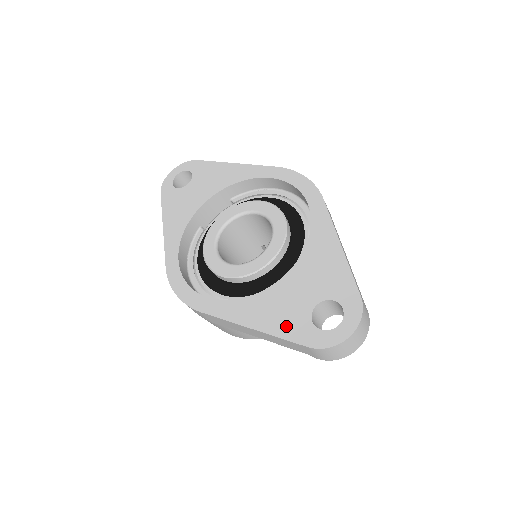
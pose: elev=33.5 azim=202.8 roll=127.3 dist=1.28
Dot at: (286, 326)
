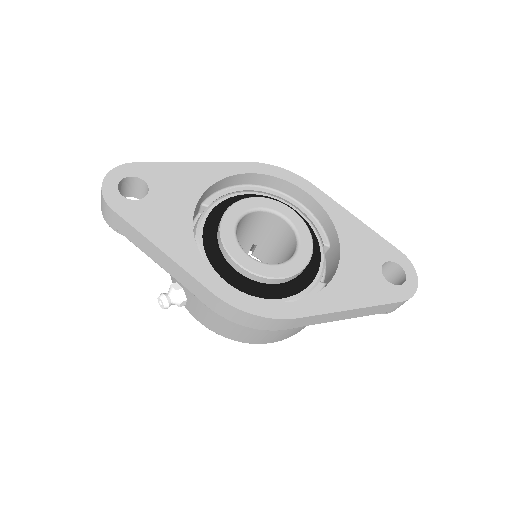
Dot at: (376, 294)
